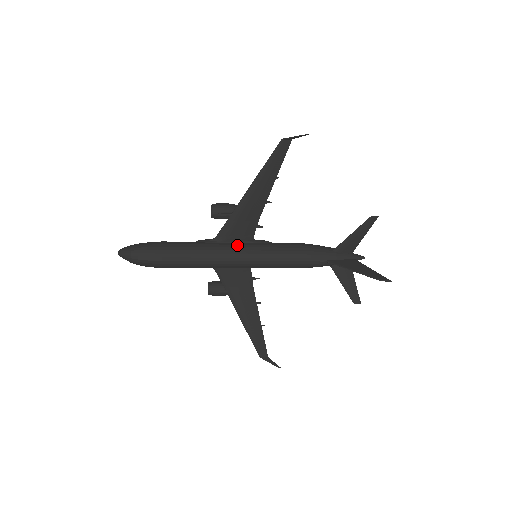
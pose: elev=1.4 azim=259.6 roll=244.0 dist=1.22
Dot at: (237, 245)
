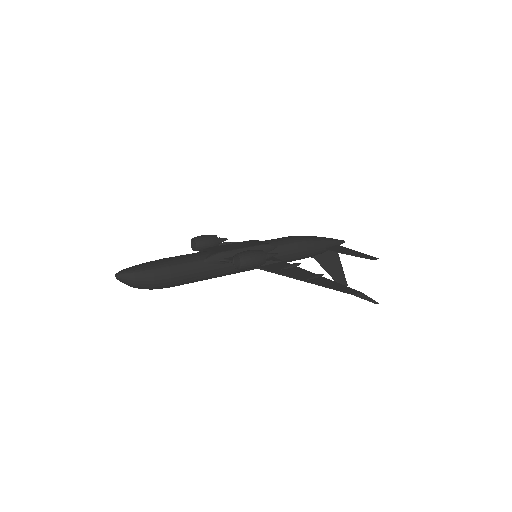
Dot at: occluded
